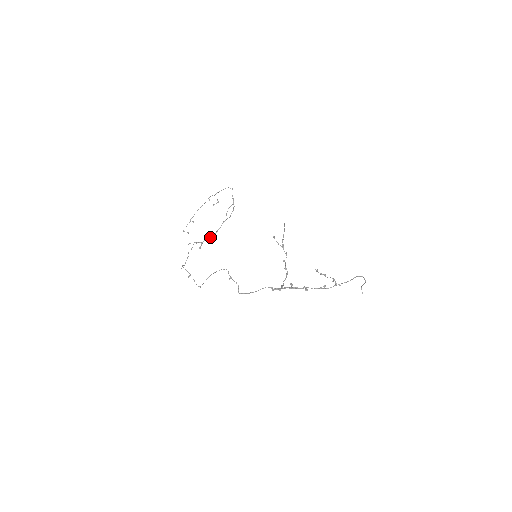
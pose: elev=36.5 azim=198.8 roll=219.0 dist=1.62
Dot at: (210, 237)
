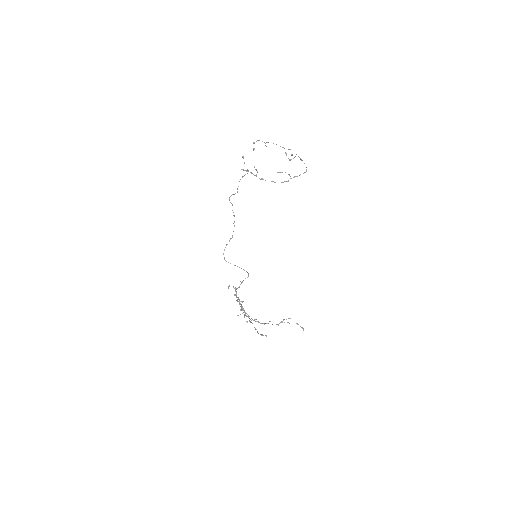
Dot at: occluded
